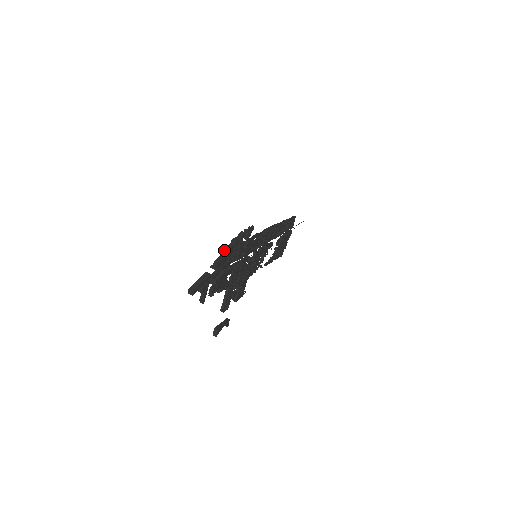
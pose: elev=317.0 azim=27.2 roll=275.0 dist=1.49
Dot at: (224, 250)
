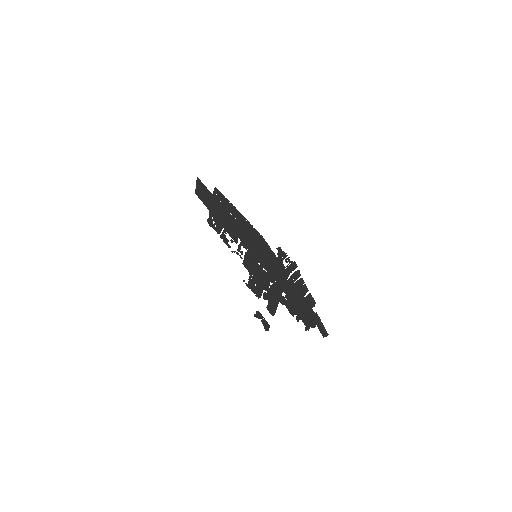
Dot at: (305, 288)
